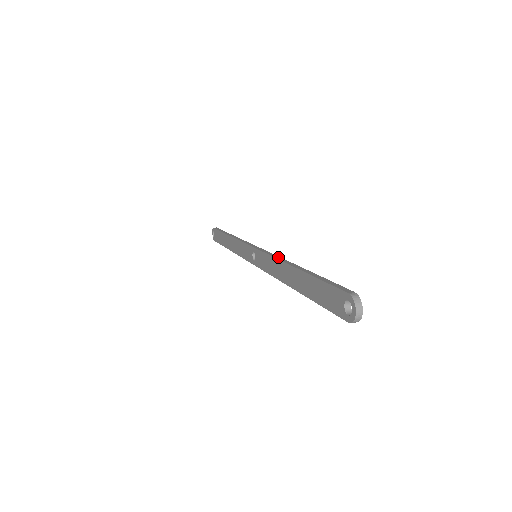
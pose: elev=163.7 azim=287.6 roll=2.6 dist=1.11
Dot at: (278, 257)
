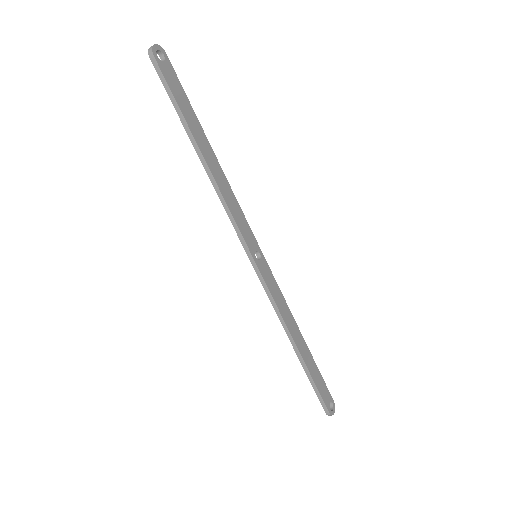
Dot at: (231, 192)
